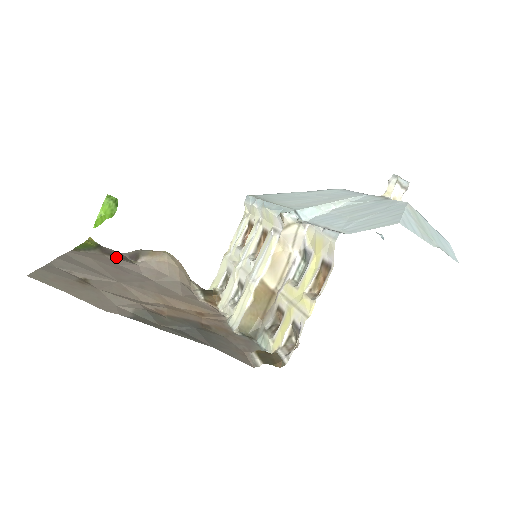
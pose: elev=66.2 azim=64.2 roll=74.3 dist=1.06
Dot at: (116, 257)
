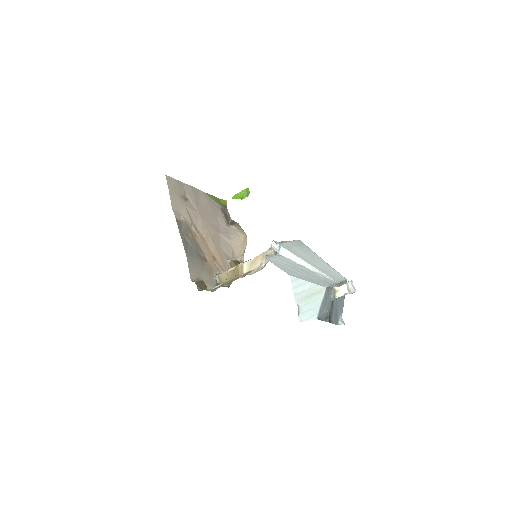
Dot at: (224, 215)
